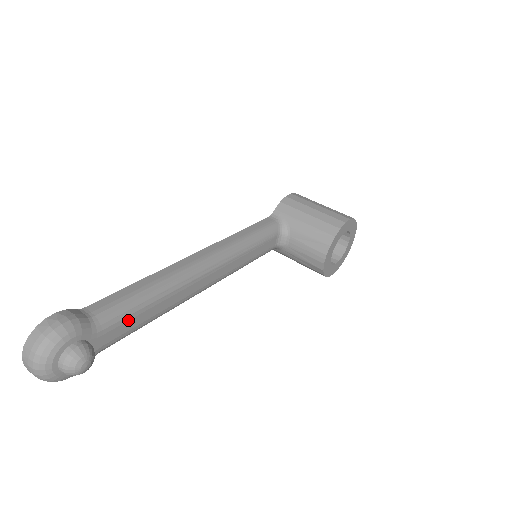
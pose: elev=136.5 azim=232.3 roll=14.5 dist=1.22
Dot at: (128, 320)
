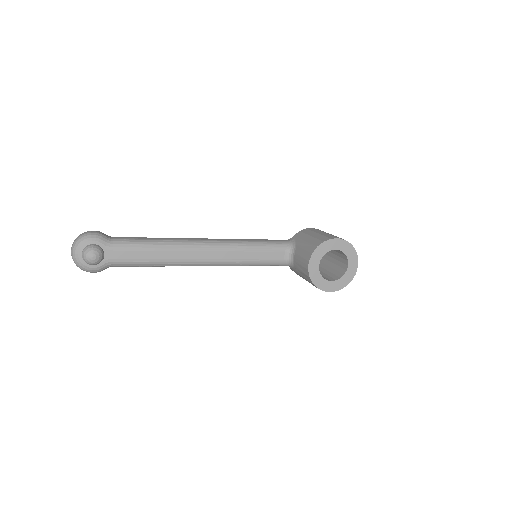
Dot at: (133, 250)
